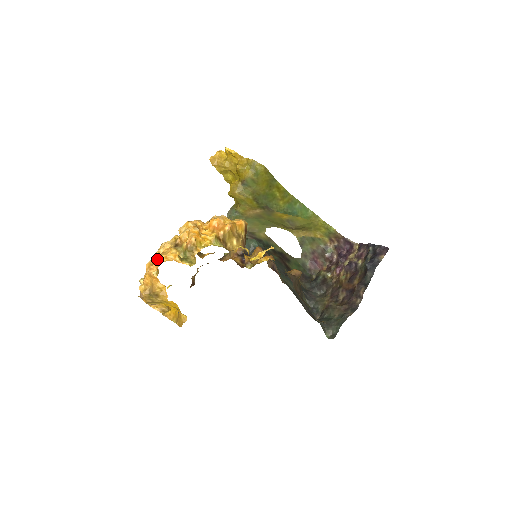
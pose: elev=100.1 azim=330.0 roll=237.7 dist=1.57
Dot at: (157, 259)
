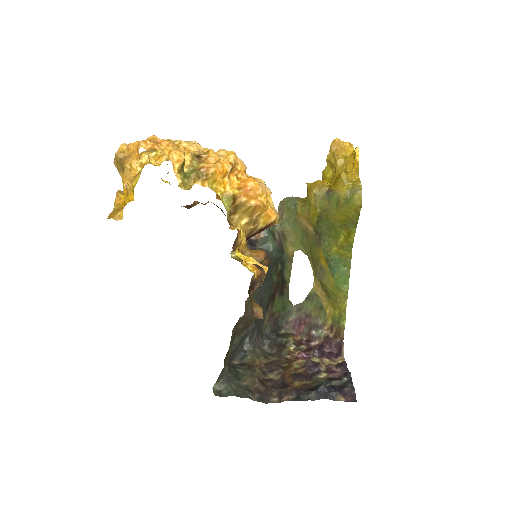
Dot at: (163, 142)
